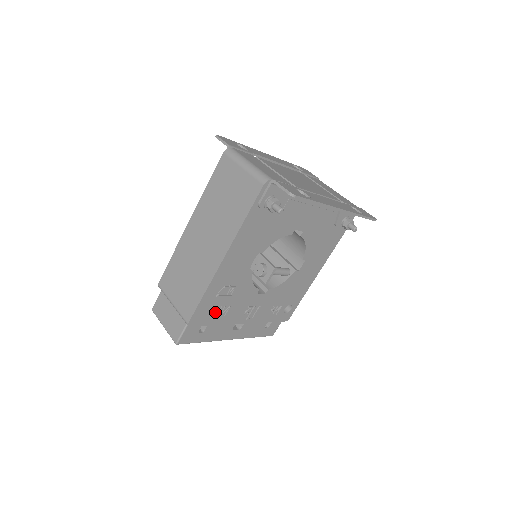
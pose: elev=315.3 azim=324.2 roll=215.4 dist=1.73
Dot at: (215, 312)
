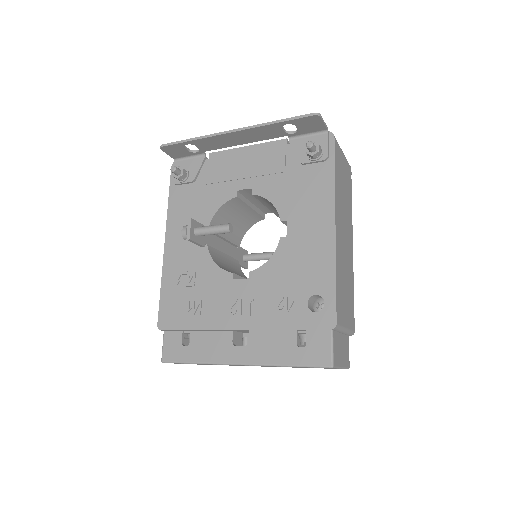
Dot at: (185, 310)
